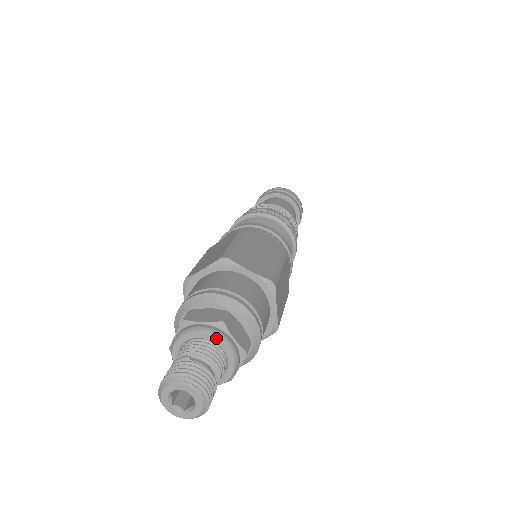
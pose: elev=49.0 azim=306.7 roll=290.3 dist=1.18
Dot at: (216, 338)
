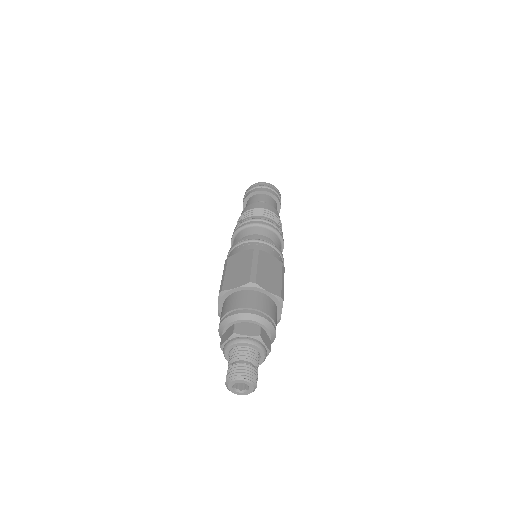
Dot at: (236, 344)
